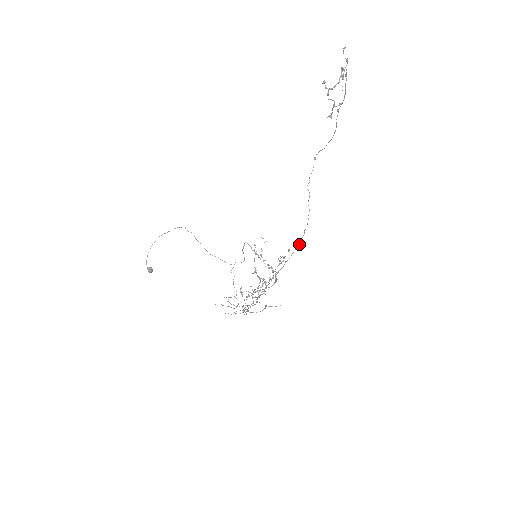
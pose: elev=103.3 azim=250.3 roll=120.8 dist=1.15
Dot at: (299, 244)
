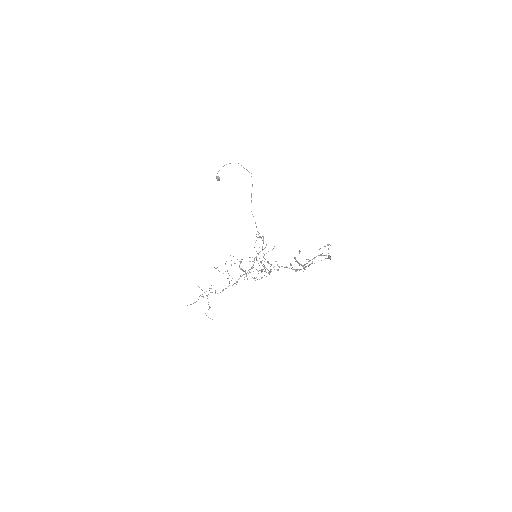
Dot at: (297, 270)
